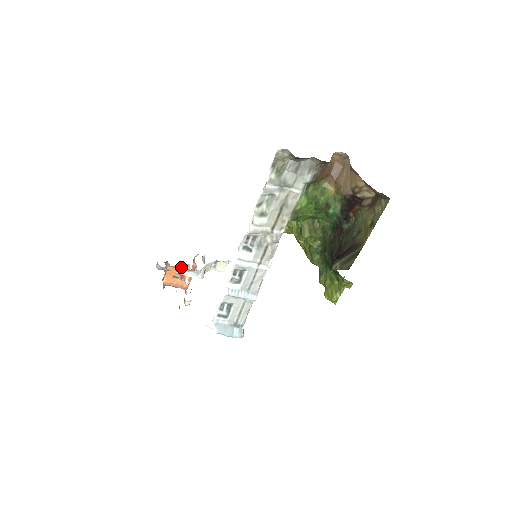
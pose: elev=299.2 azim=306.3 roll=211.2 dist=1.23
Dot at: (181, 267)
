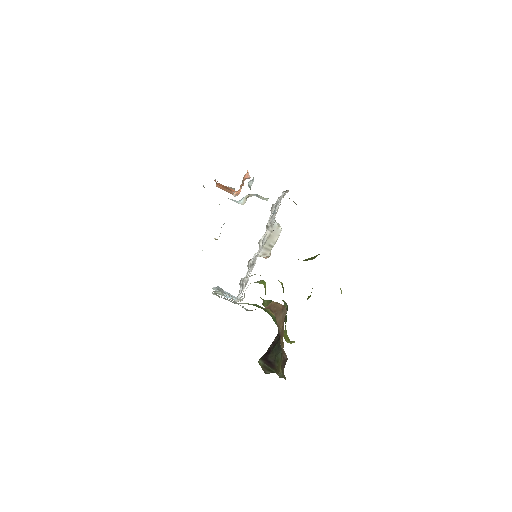
Dot at: (228, 187)
